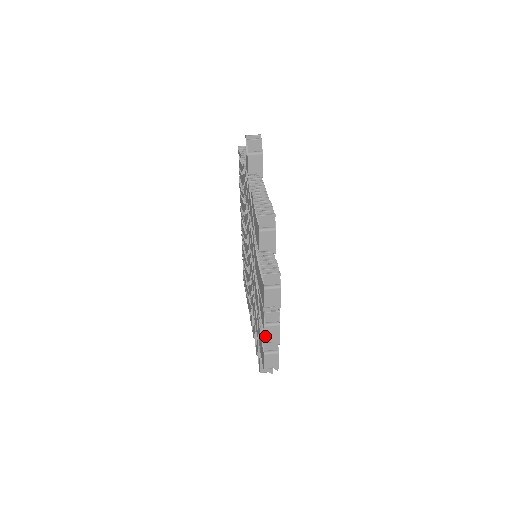
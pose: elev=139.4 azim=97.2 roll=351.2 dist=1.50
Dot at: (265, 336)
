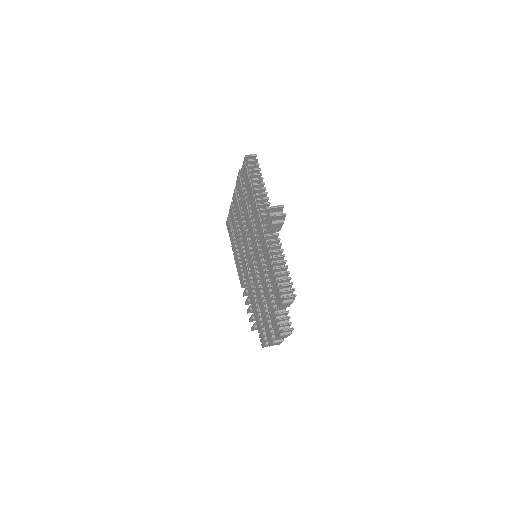
Dot at: (271, 345)
